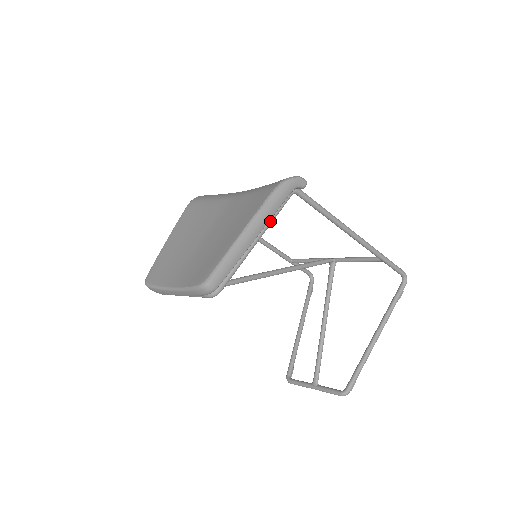
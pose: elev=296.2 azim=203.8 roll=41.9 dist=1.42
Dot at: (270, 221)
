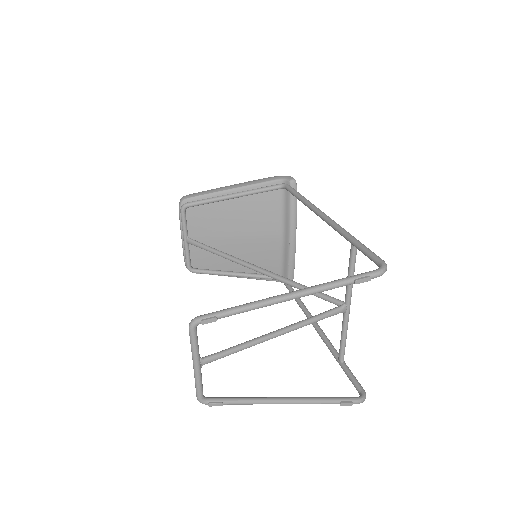
Dot at: (250, 190)
